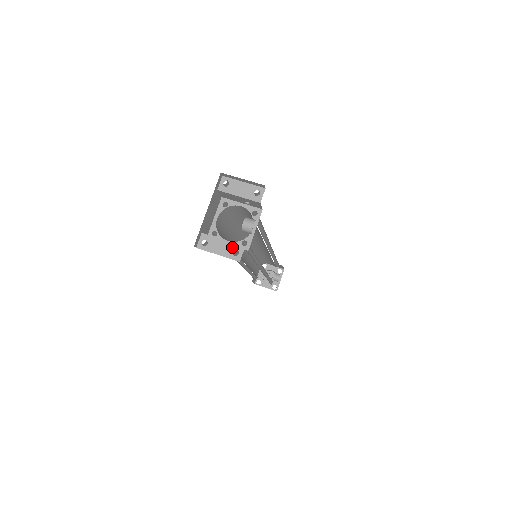
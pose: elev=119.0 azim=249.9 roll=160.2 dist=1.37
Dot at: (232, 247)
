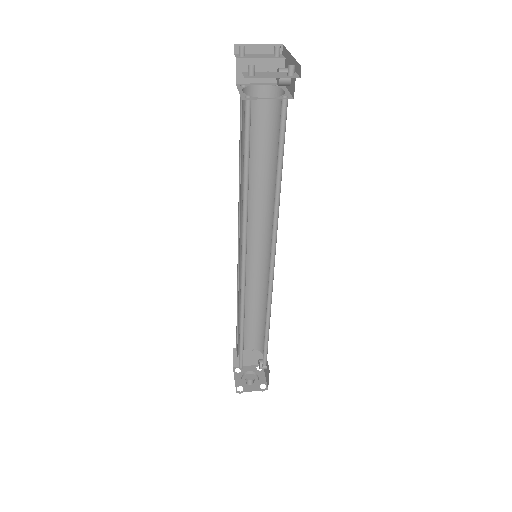
Dot at: (283, 74)
